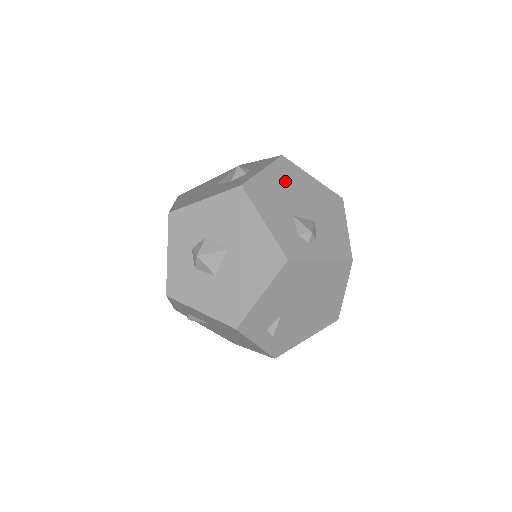
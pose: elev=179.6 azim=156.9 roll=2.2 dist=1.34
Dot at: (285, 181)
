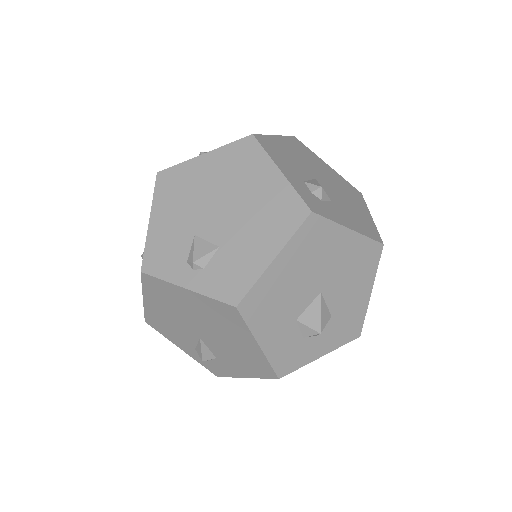
Dot at: occluded
